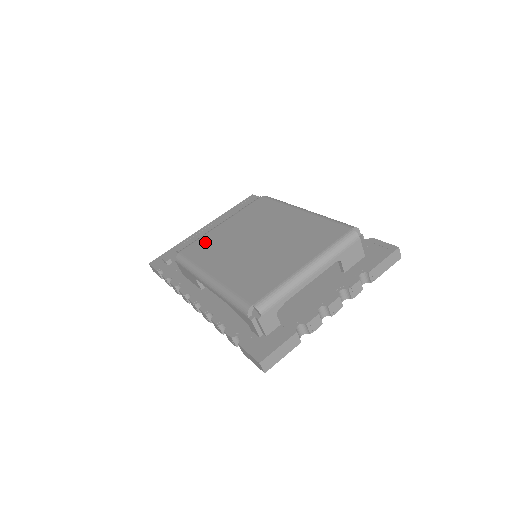
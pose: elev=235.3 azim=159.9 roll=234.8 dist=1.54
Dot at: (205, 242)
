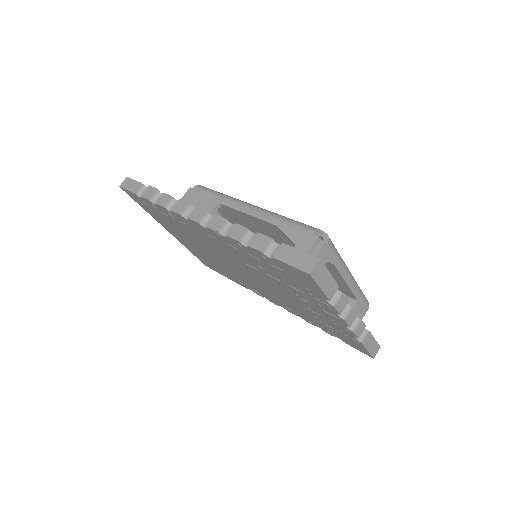
Dot at: occluded
